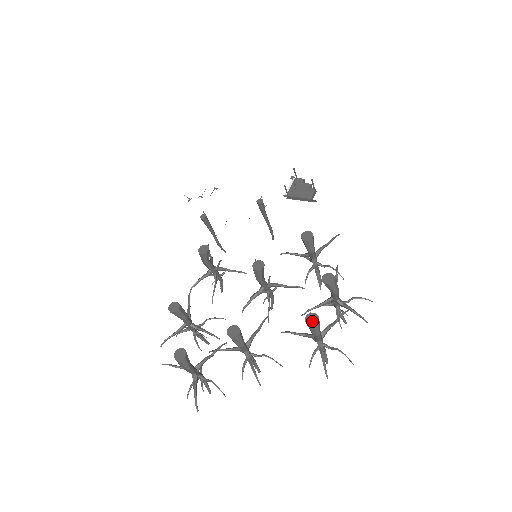
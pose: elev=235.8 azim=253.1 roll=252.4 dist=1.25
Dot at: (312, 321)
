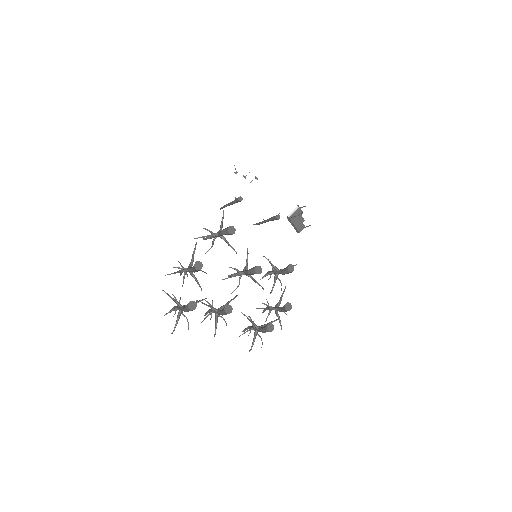
Dot at: (270, 329)
